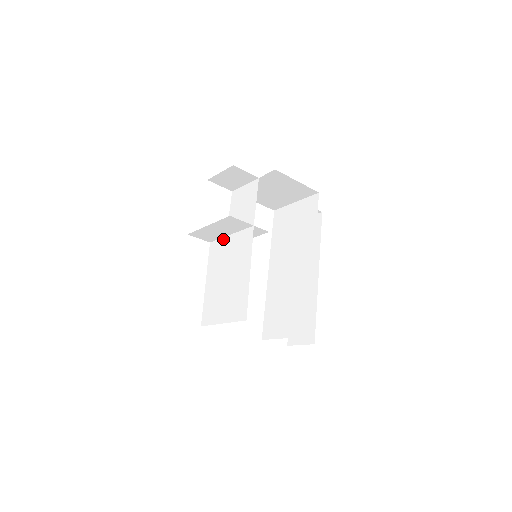
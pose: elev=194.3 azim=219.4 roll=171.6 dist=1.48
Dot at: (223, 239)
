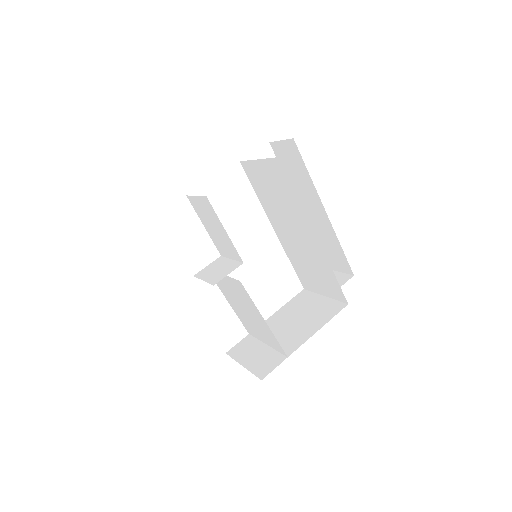
Dot at: occluded
